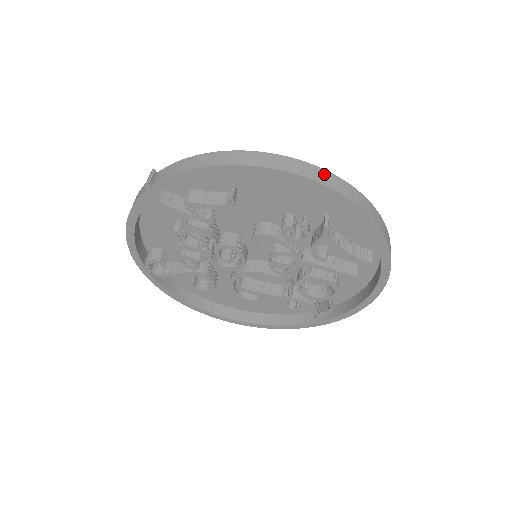
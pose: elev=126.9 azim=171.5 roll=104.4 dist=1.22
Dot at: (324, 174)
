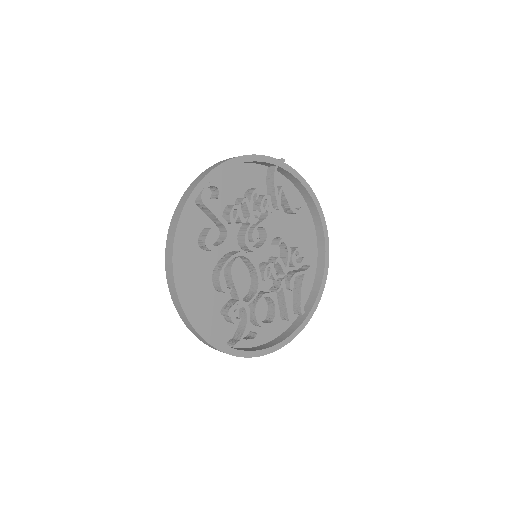
Dot at: occluded
